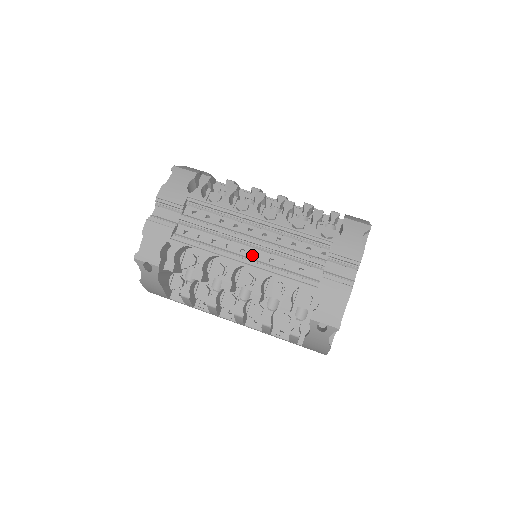
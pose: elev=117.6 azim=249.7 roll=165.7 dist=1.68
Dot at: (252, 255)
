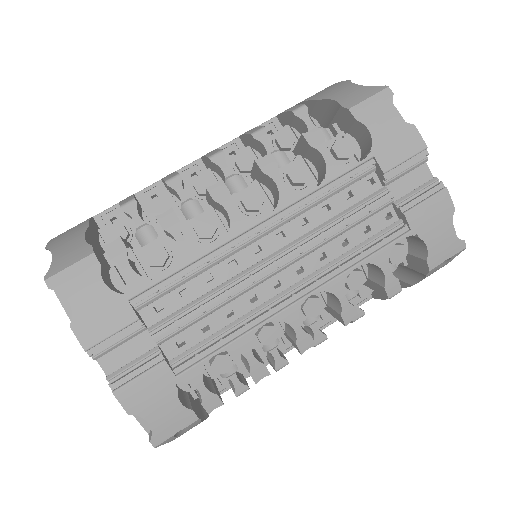
Dot at: (294, 276)
